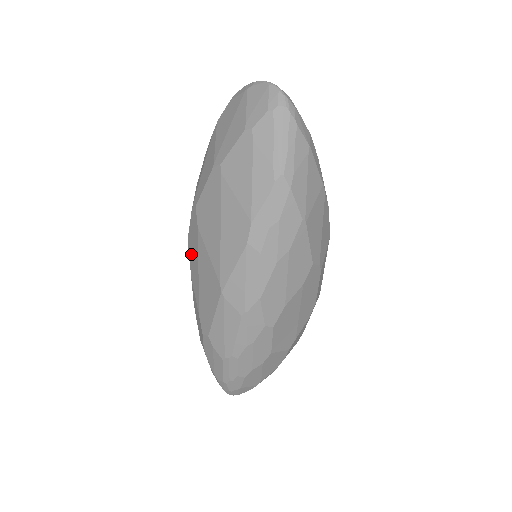
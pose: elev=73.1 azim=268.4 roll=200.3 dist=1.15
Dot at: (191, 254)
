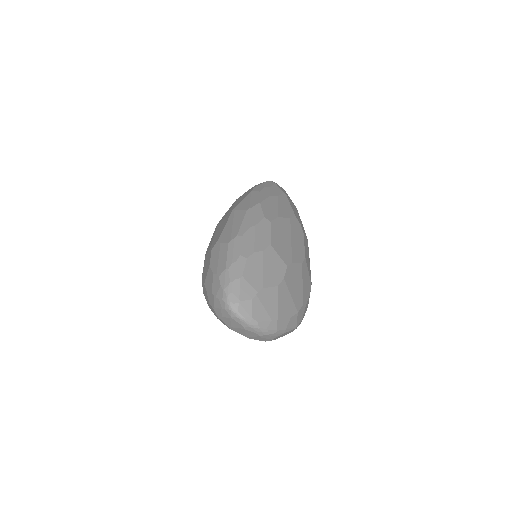
Dot at: (208, 247)
